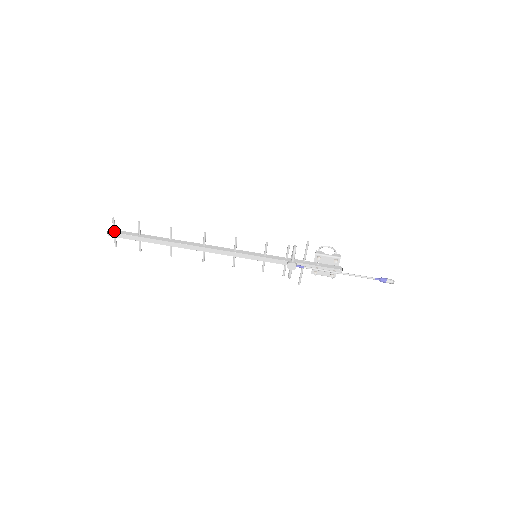
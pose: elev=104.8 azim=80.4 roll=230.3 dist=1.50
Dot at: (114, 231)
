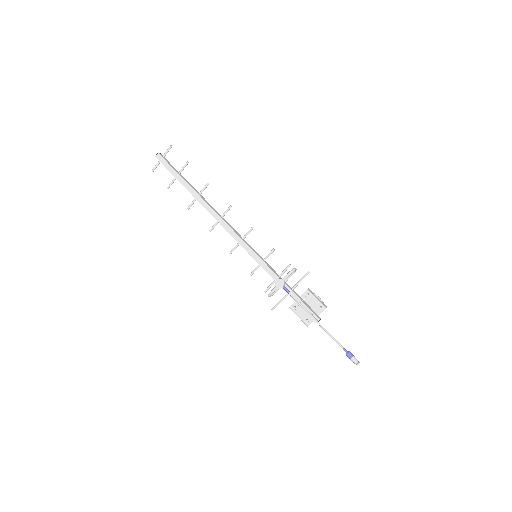
Dot at: (163, 156)
